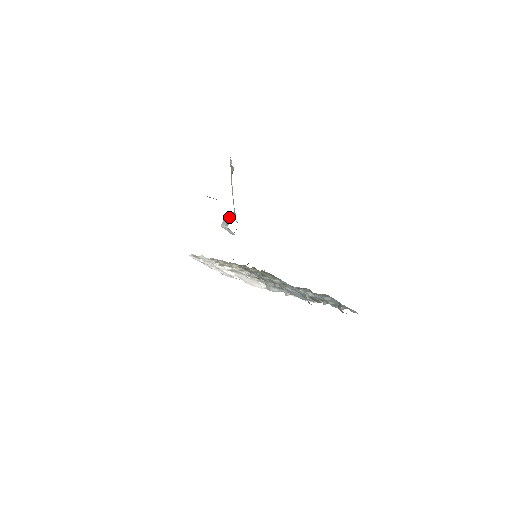
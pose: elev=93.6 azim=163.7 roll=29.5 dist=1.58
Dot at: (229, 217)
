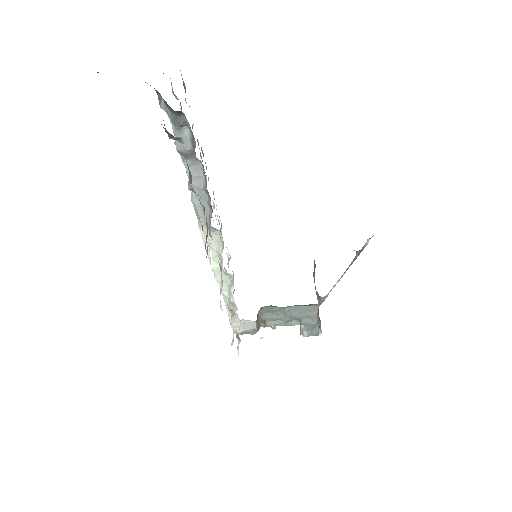
Dot at: occluded
